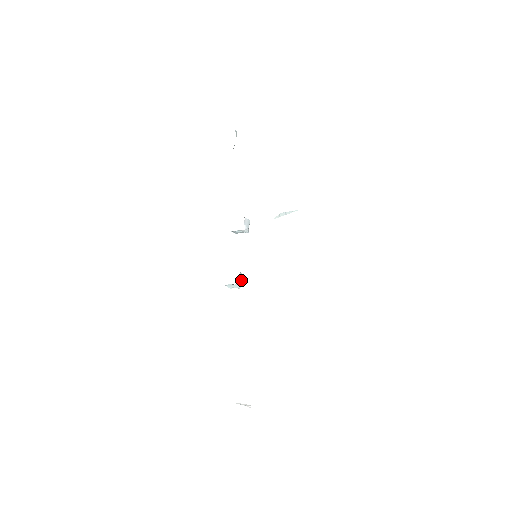
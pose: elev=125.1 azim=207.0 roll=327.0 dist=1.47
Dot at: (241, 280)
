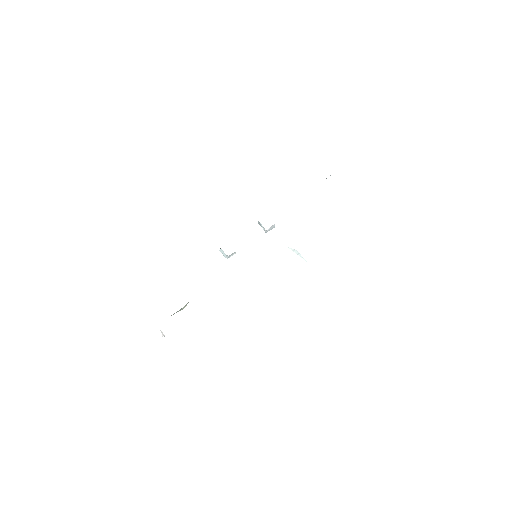
Dot at: (231, 255)
